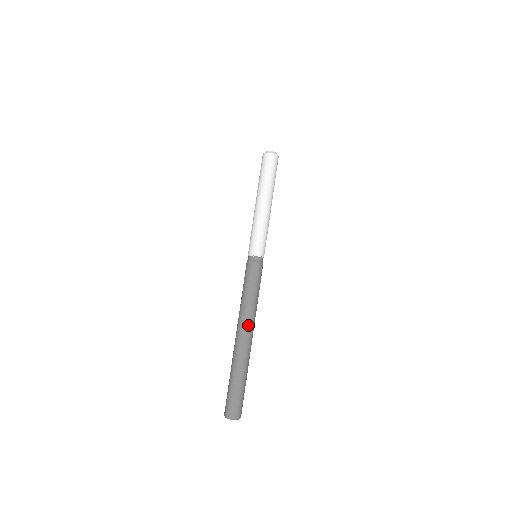
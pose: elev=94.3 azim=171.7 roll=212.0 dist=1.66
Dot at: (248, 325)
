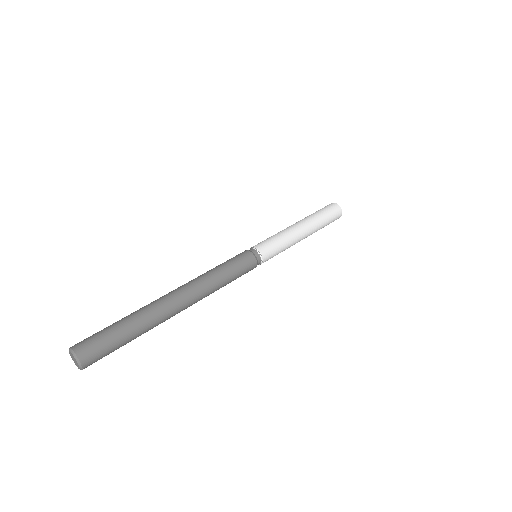
Dot at: (186, 284)
